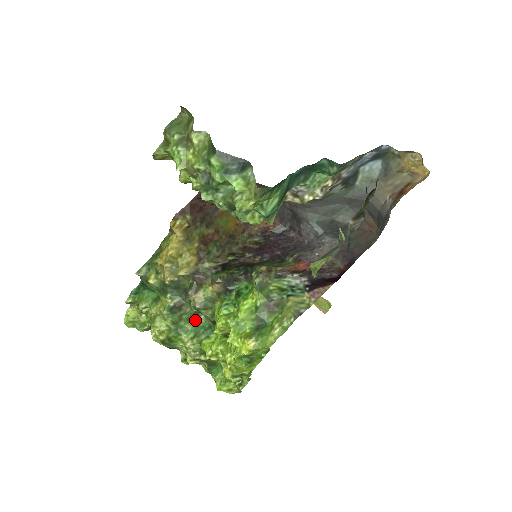
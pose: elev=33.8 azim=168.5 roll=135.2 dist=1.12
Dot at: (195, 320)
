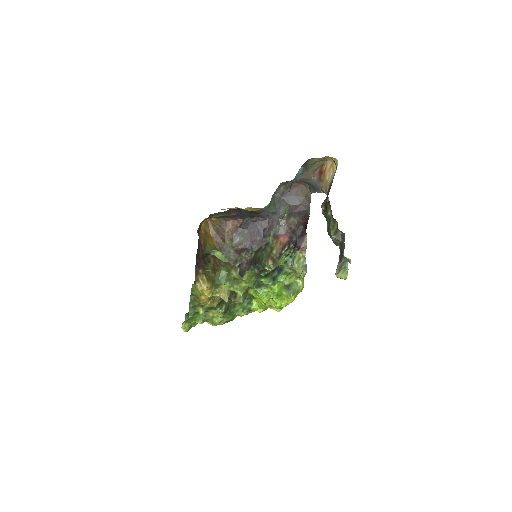
Dot at: (237, 303)
